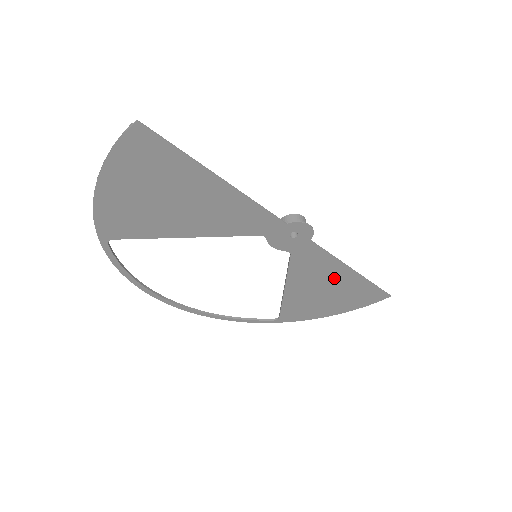
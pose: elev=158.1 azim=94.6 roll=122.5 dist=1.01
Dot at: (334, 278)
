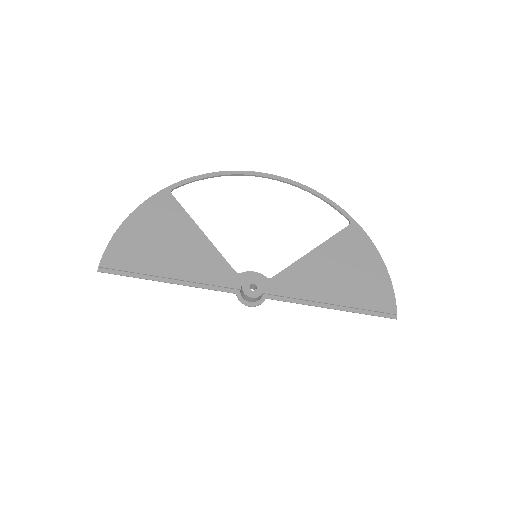
Dot at: (328, 291)
